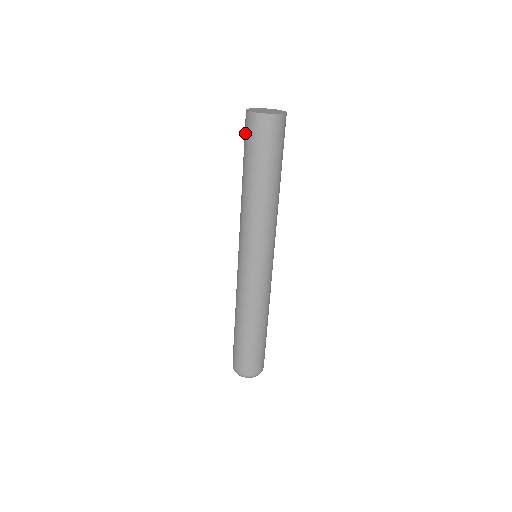
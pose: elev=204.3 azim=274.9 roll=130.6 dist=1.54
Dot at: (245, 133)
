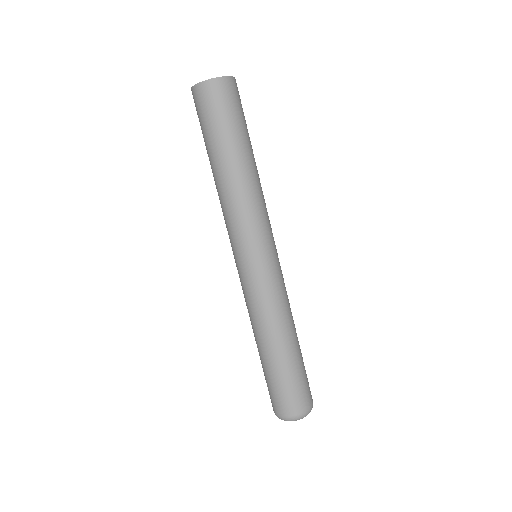
Dot at: occluded
